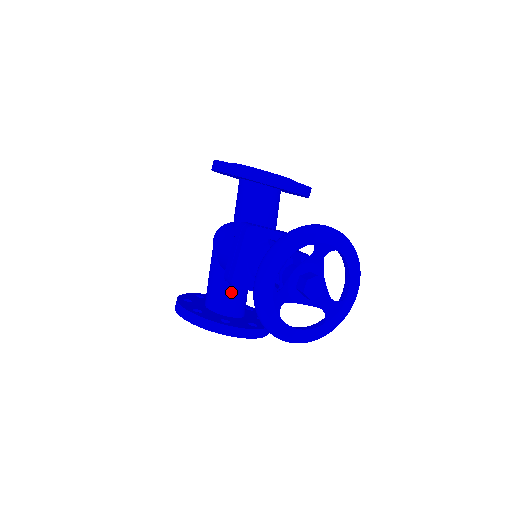
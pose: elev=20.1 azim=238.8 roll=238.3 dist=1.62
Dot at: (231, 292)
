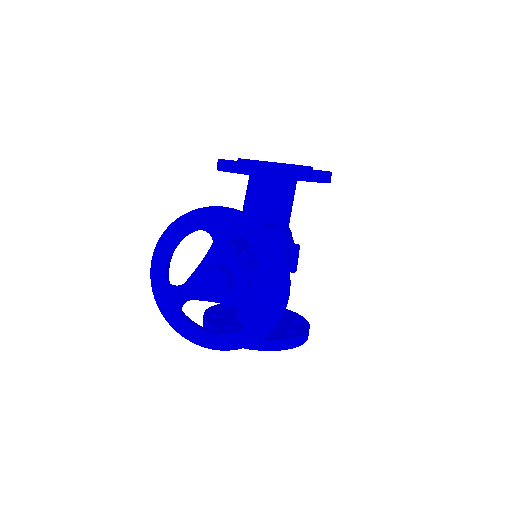
Dot at: occluded
